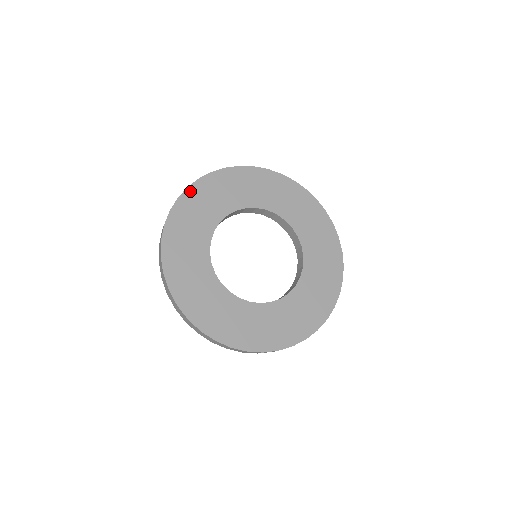
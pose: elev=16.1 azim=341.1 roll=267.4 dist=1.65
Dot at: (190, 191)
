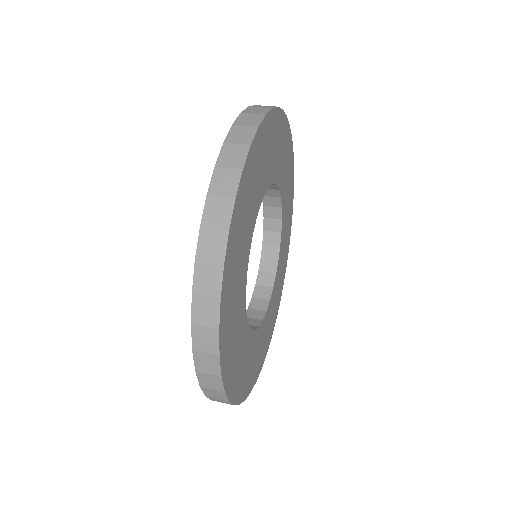
Dot at: (258, 136)
